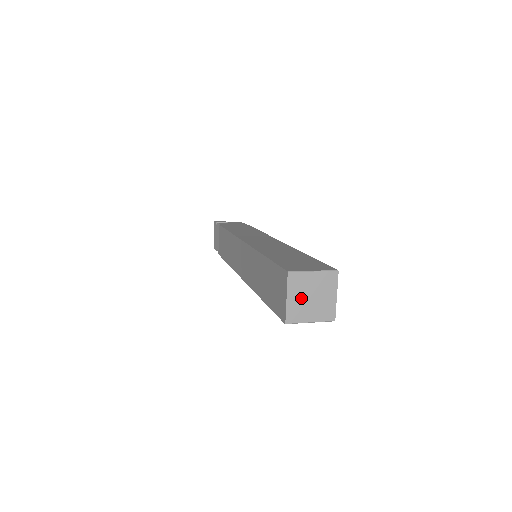
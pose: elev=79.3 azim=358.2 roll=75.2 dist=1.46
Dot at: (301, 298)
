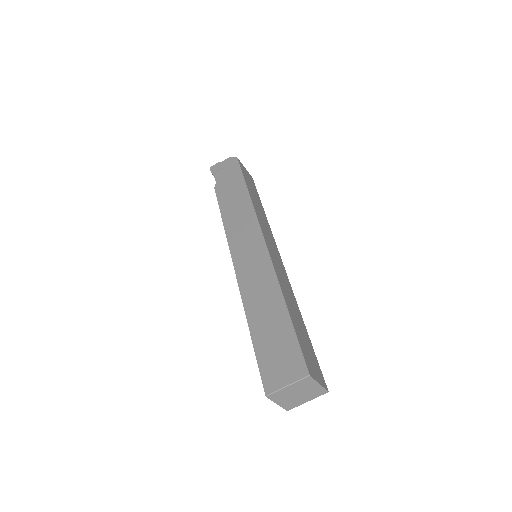
Dot at: (289, 399)
